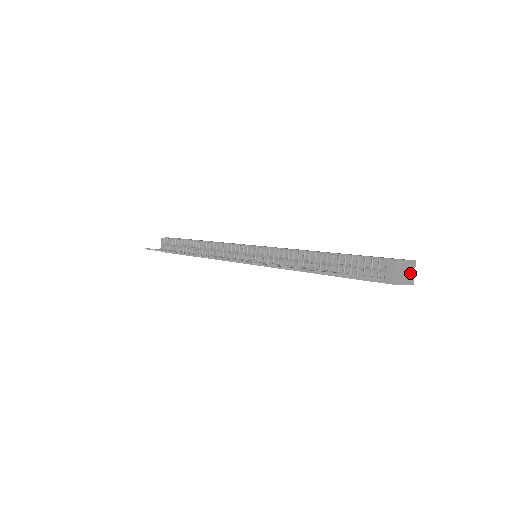
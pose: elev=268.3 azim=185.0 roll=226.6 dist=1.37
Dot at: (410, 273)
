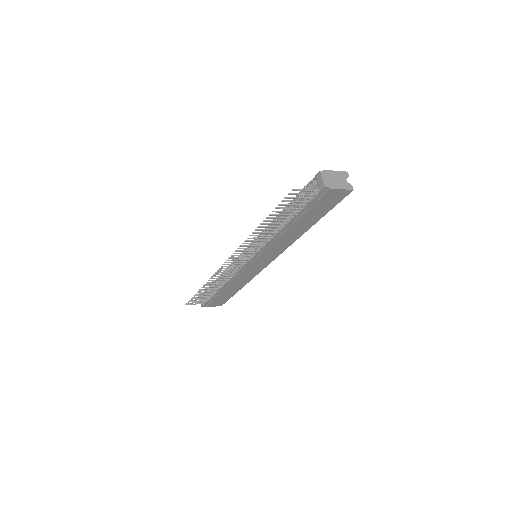
Dot at: (344, 181)
